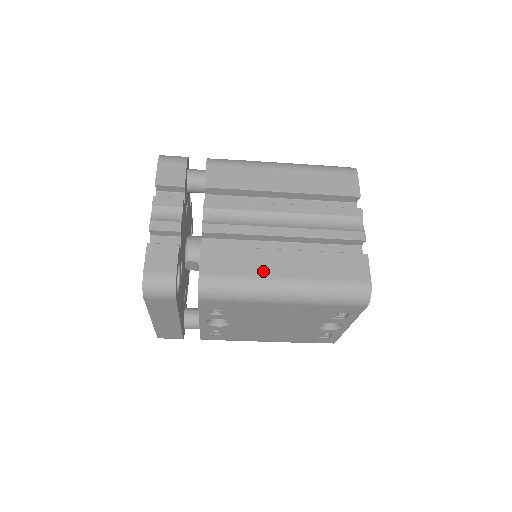
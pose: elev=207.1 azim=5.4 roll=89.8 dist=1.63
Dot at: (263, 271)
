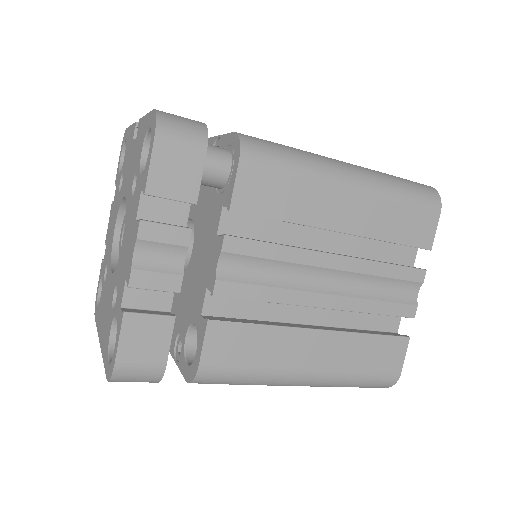
Dot at: (285, 361)
